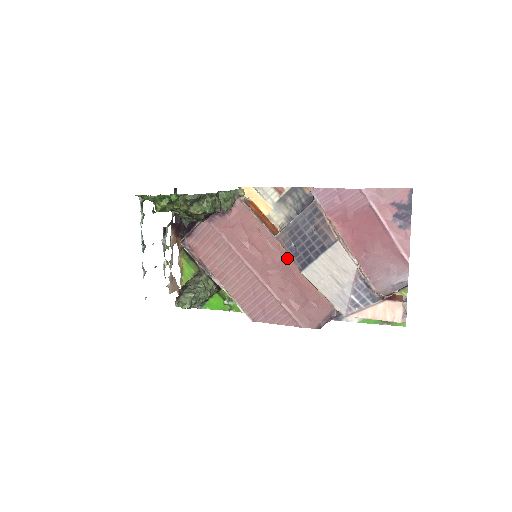
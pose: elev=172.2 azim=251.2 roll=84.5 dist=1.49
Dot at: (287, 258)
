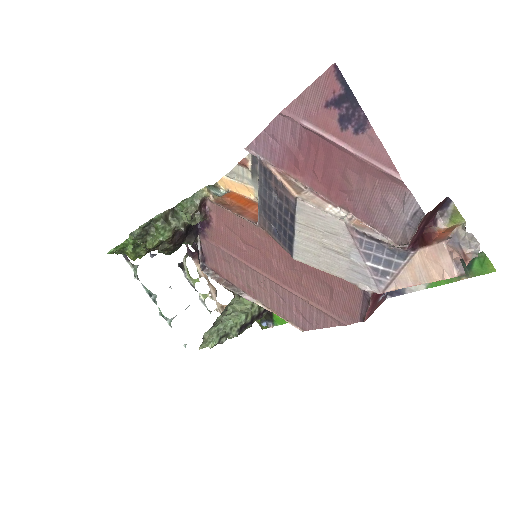
Dot at: occluded
